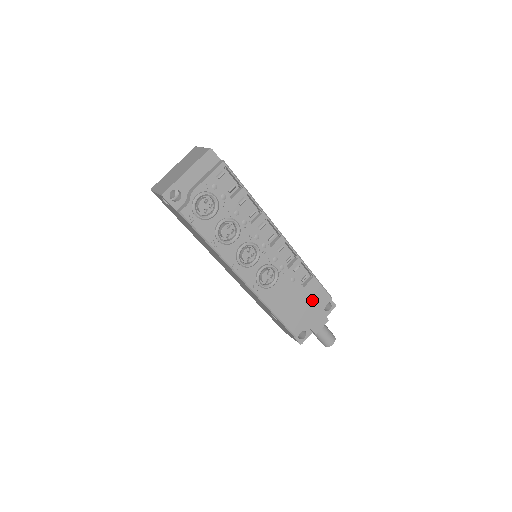
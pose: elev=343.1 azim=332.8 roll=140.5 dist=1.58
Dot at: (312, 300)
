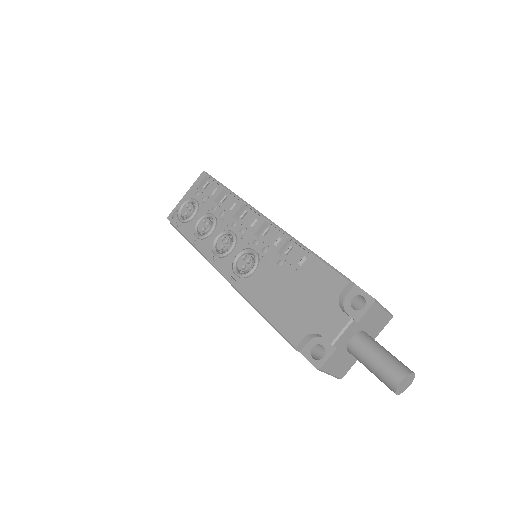
Dot at: (314, 287)
